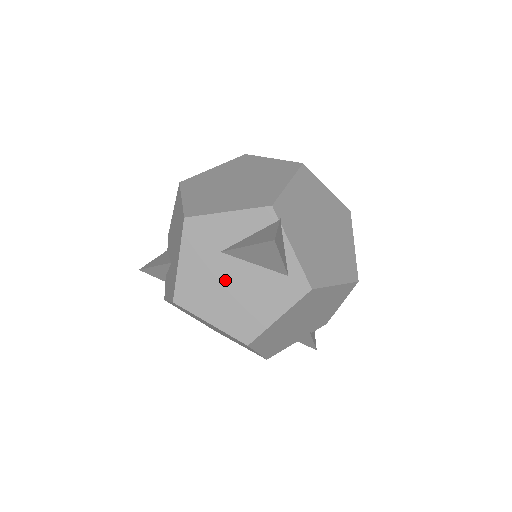
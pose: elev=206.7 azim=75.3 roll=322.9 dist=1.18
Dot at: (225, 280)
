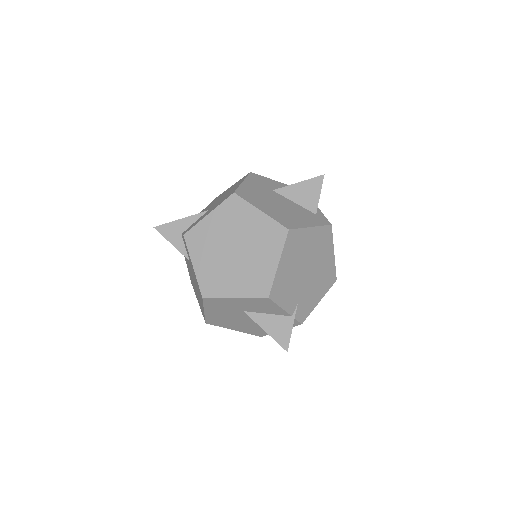
Dot at: (274, 200)
